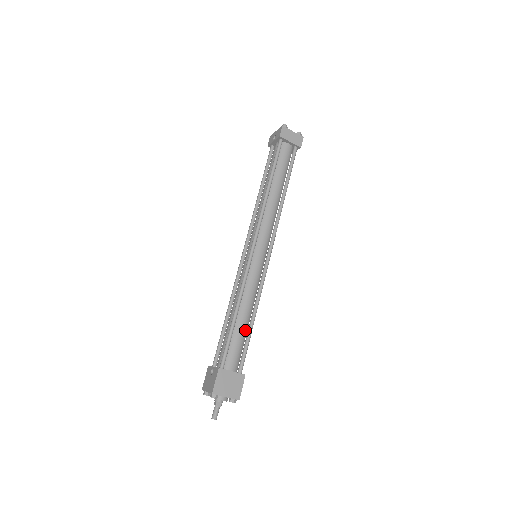
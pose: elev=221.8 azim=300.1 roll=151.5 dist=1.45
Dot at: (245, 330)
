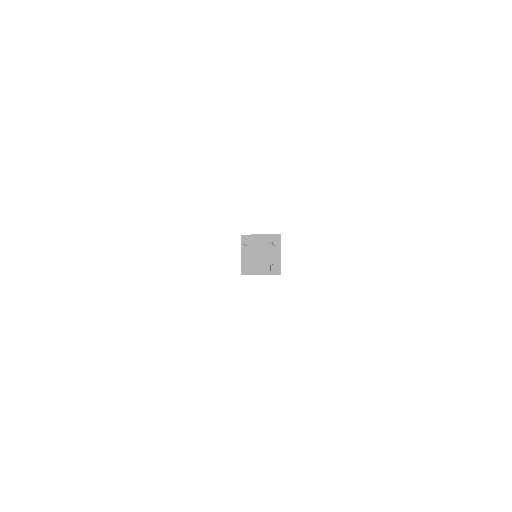
Dot at: occluded
